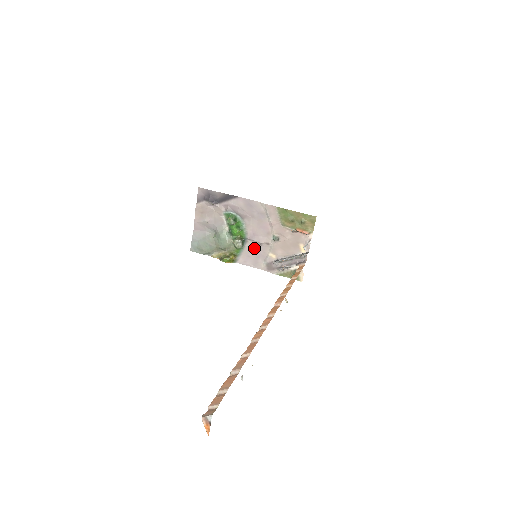
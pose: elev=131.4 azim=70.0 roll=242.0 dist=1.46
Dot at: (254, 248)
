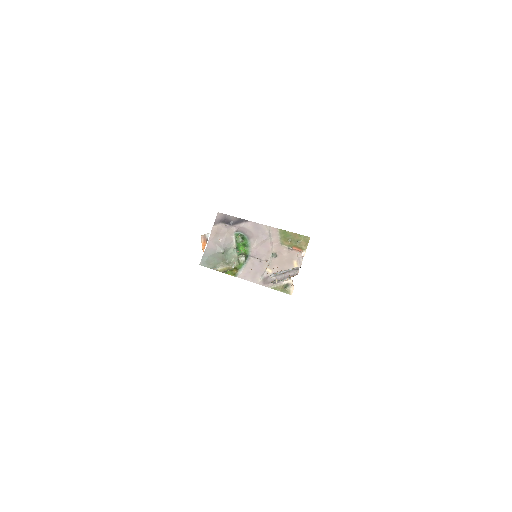
Dot at: (255, 264)
